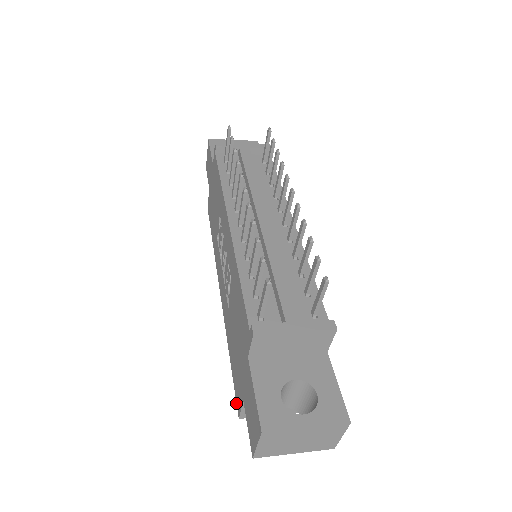
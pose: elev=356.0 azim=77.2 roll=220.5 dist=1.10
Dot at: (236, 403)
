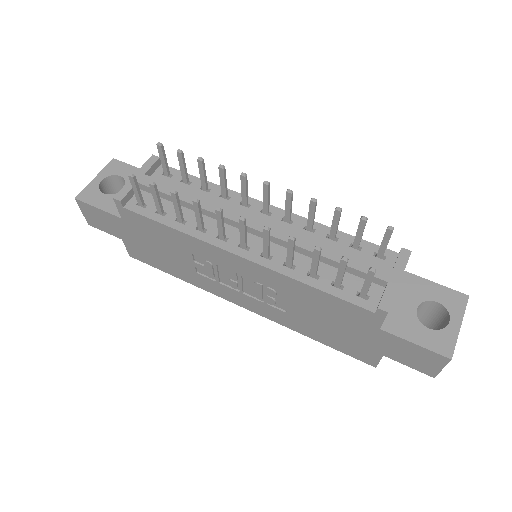
Dot at: occluded
